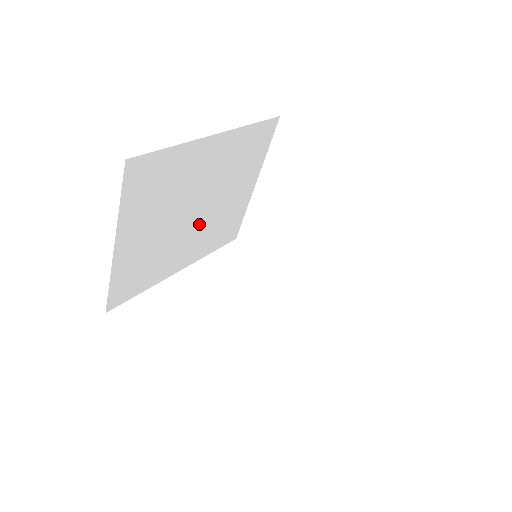
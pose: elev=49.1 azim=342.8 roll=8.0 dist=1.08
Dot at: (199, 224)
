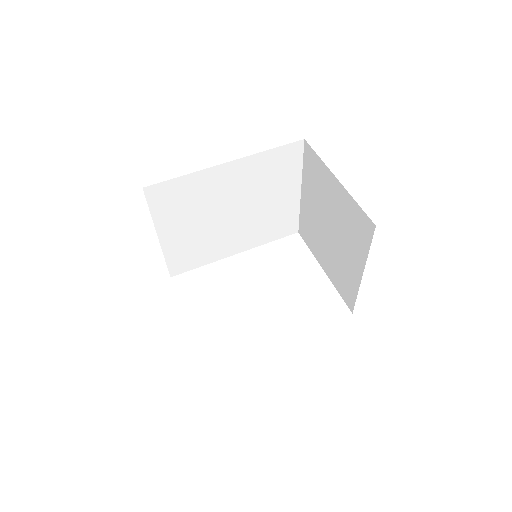
Dot at: (241, 222)
